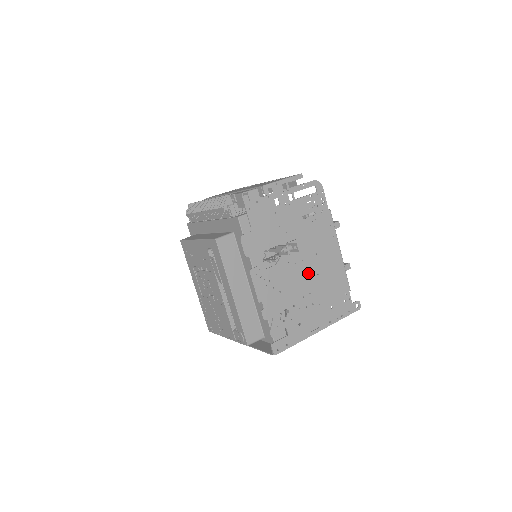
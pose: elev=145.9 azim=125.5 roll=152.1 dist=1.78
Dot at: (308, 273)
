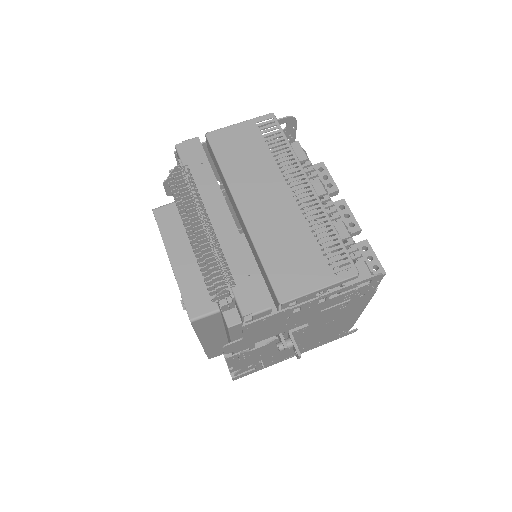
Dot at: (306, 336)
